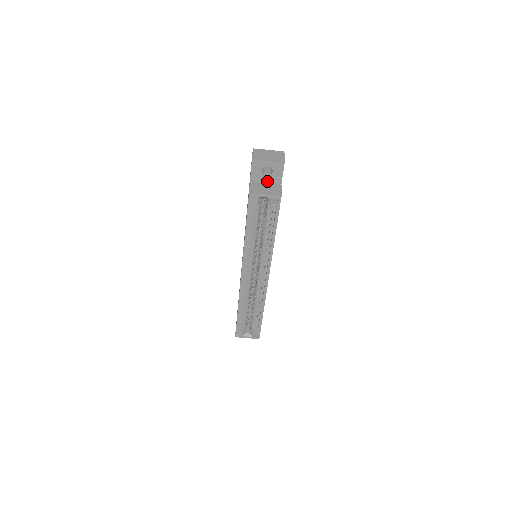
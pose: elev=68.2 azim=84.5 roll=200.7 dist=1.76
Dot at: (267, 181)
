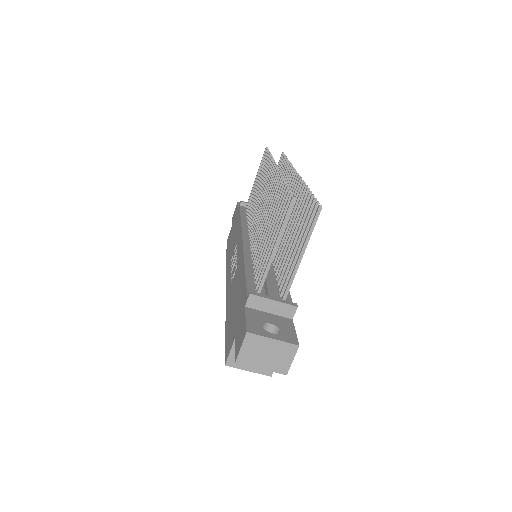
Dot at: occluded
